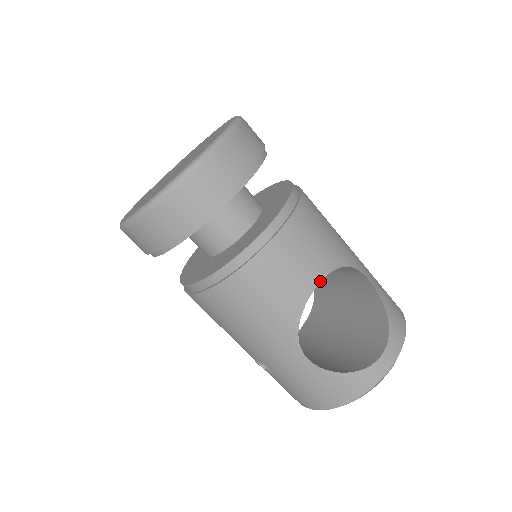
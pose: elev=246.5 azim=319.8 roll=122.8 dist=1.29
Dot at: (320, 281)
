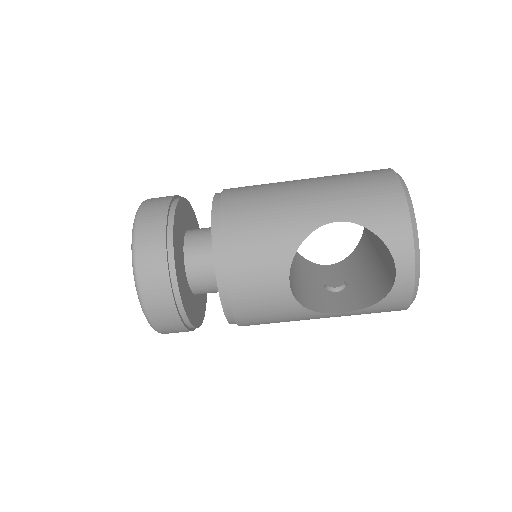
Dot at: (288, 280)
